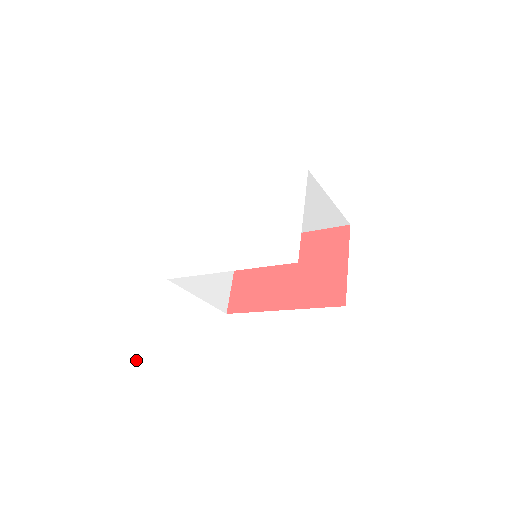
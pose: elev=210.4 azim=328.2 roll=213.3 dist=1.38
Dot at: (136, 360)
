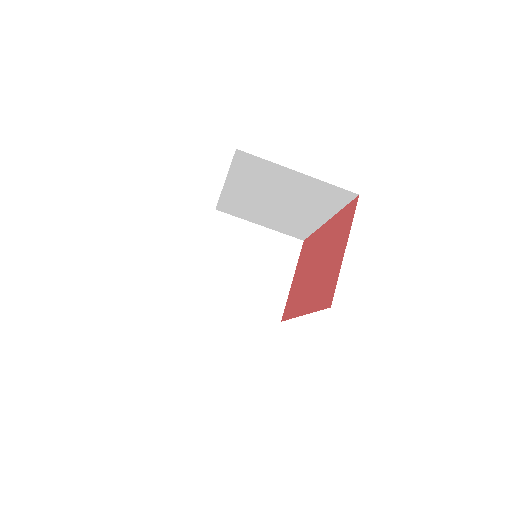
Dot at: occluded
